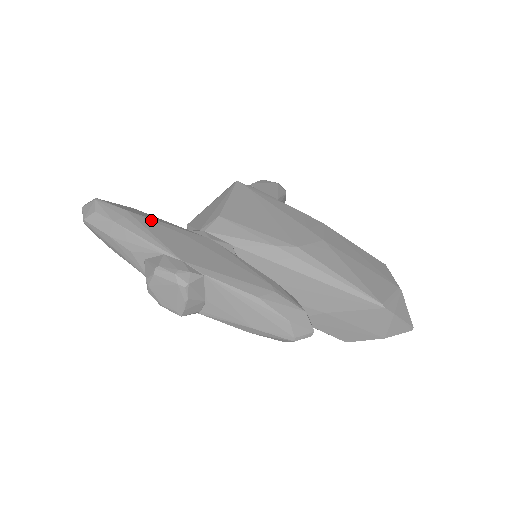
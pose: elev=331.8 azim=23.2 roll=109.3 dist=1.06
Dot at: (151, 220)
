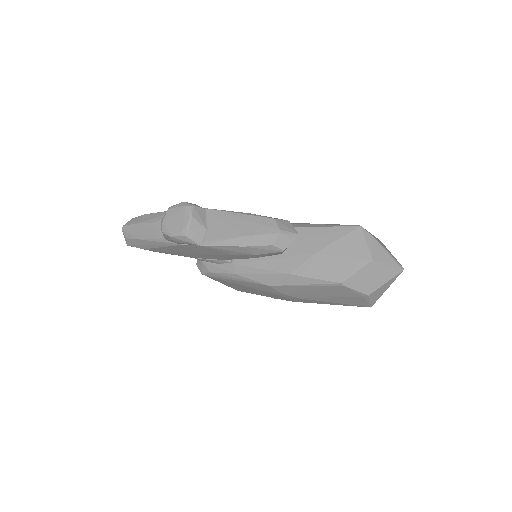
Dot at: occluded
